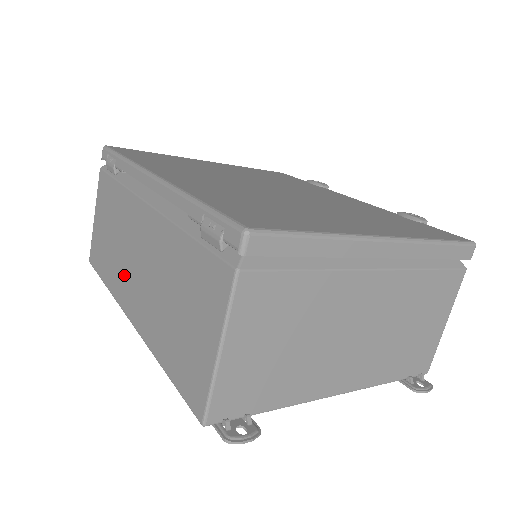
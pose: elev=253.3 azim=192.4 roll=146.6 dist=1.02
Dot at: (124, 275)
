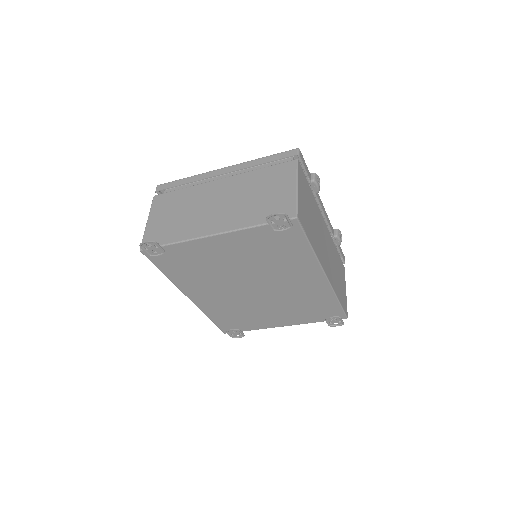
Dot at: occluded
